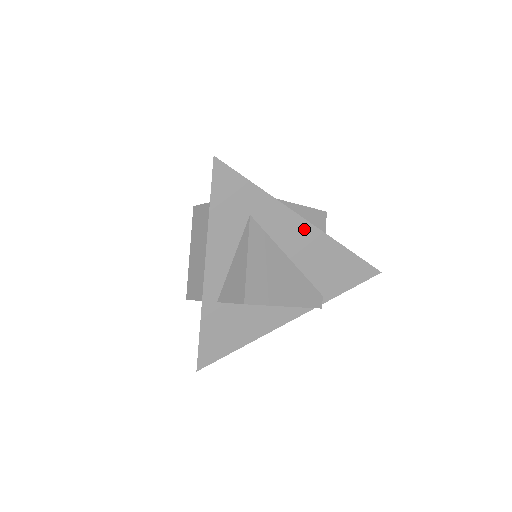
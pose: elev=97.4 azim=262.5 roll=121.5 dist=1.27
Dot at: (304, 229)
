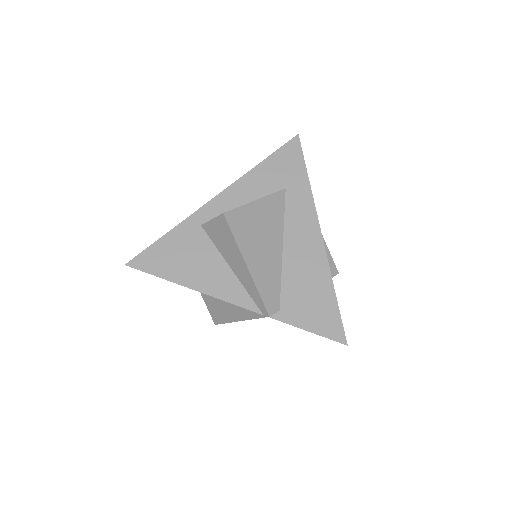
Dot at: (314, 237)
